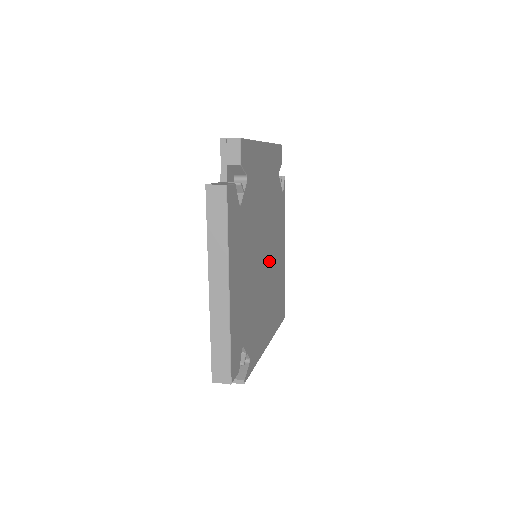
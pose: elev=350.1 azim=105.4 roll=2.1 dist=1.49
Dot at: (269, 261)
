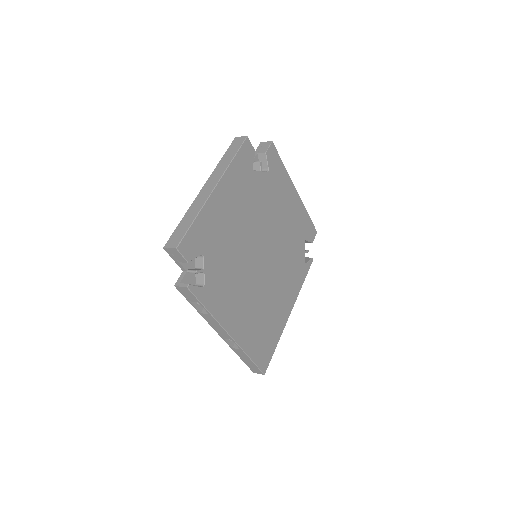
Dot at: (266, 272)
